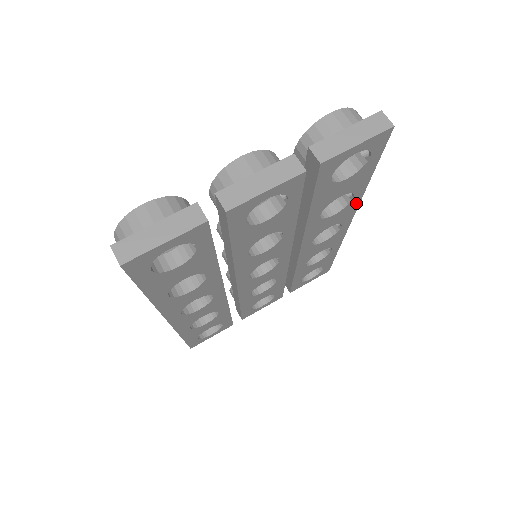
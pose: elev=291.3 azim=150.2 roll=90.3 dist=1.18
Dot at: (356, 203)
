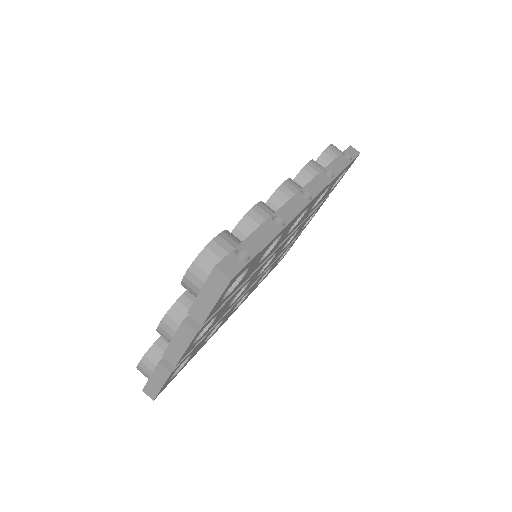
Dot at: (291, 221)
